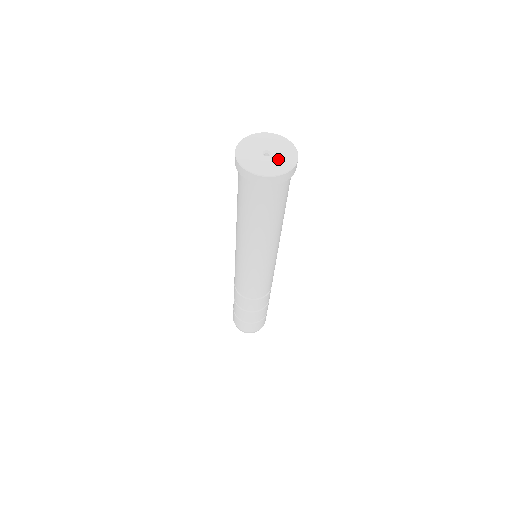
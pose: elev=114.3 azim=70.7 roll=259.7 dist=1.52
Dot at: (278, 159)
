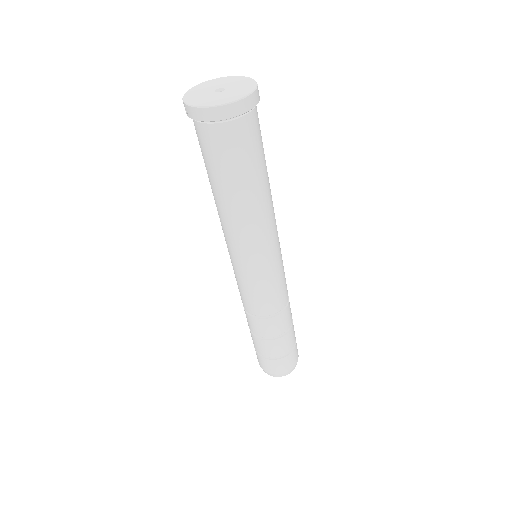
Dot at: (235, 87)
